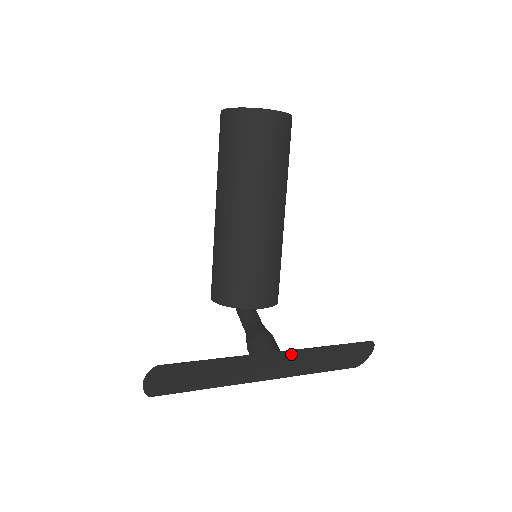
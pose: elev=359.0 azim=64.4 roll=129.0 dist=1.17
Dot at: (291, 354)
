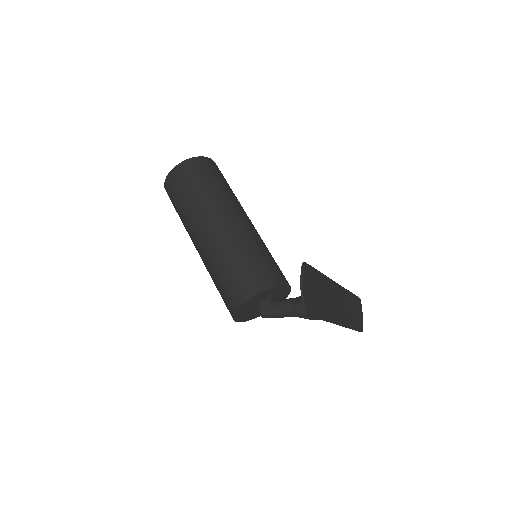
Dot at: (342, 290)
